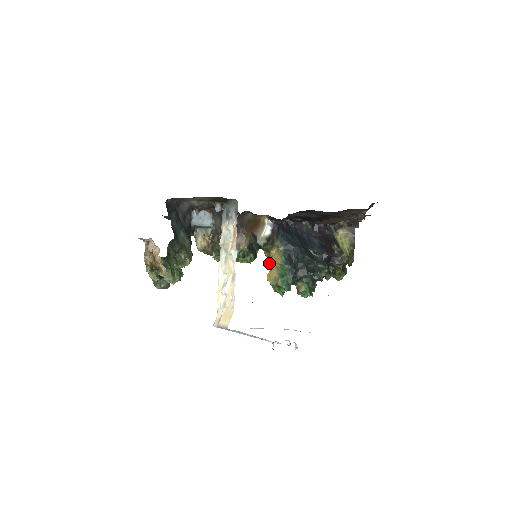
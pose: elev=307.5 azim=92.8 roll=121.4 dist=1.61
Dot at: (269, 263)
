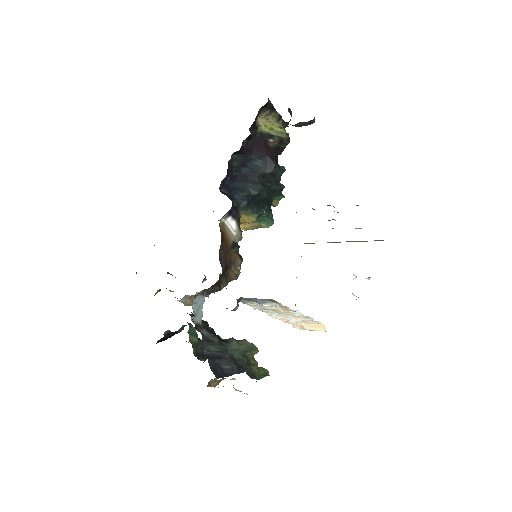
Dot at: occluded
